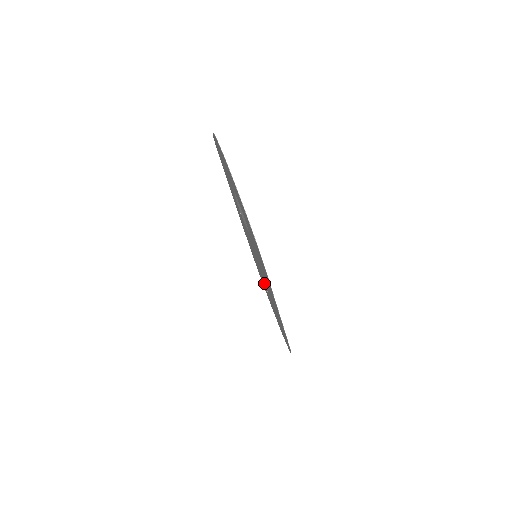
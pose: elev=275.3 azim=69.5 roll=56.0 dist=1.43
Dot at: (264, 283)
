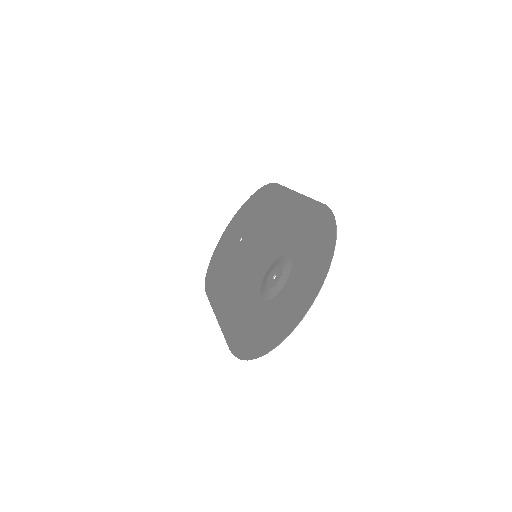
Dot at: (246, 234)
